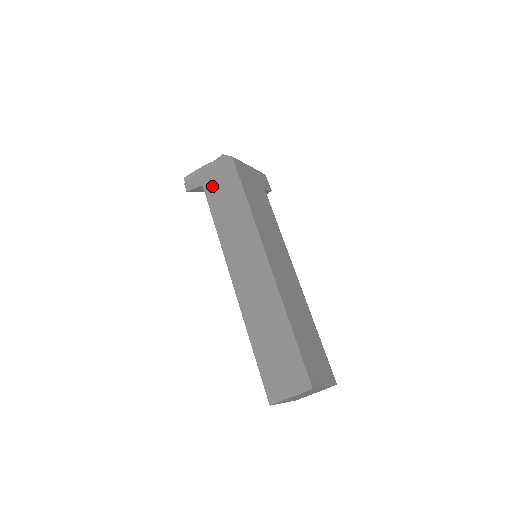
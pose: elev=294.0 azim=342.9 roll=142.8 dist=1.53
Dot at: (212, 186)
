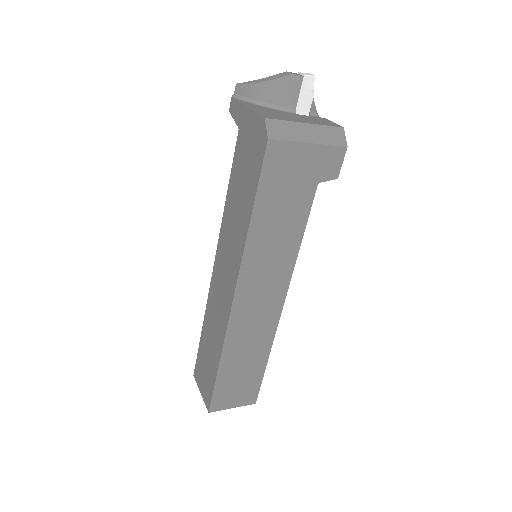
Dot at: (242, 146)
